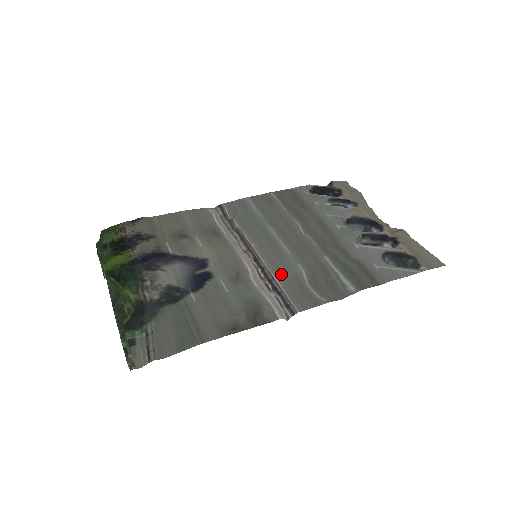
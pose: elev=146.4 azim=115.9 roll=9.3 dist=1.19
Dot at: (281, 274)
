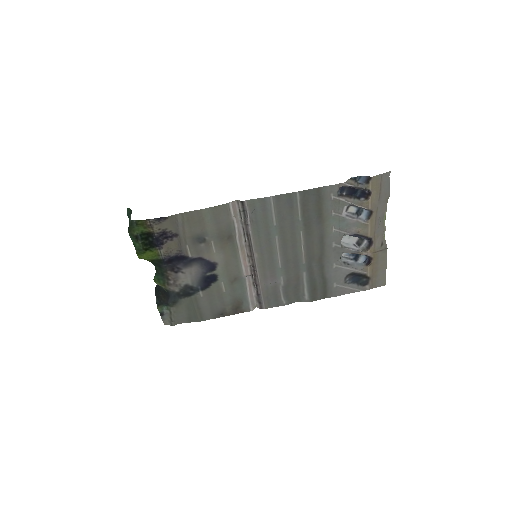
Dot at: (266, 283)
